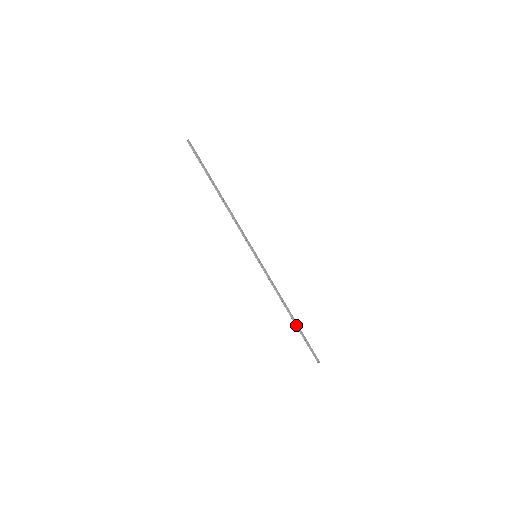
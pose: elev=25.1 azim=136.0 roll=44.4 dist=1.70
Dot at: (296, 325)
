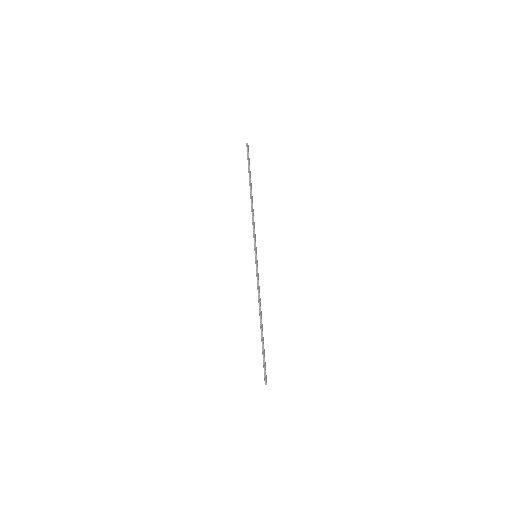
Dot at: (262, 336)
